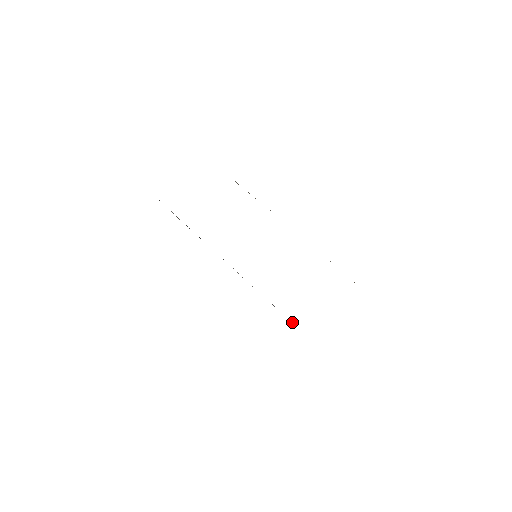
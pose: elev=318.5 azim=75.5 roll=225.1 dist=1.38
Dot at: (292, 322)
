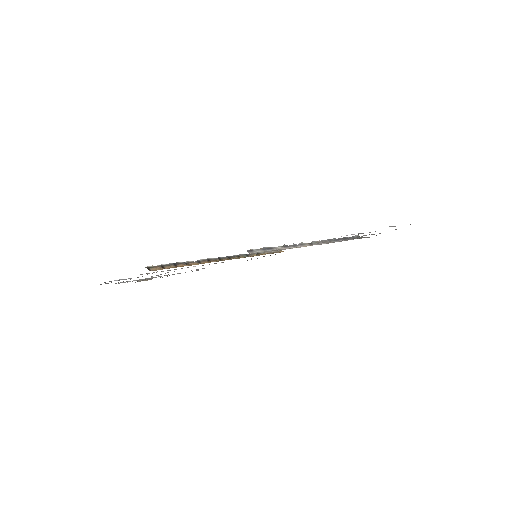
Dot at: (277, 252)
